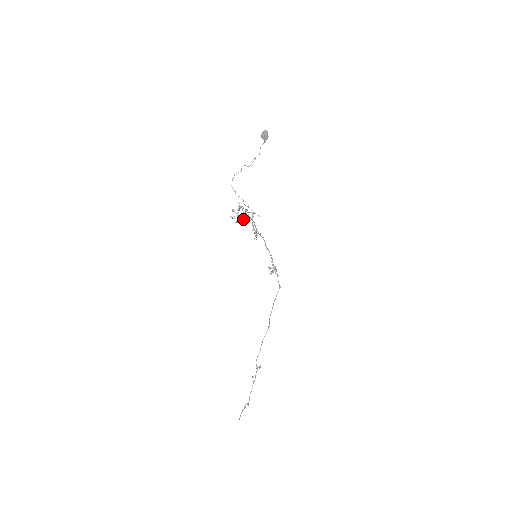
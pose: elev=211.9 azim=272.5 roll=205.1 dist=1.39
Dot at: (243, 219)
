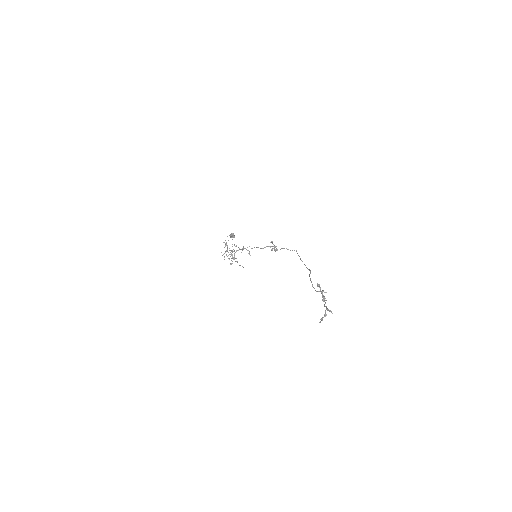
Dot at: occluded
